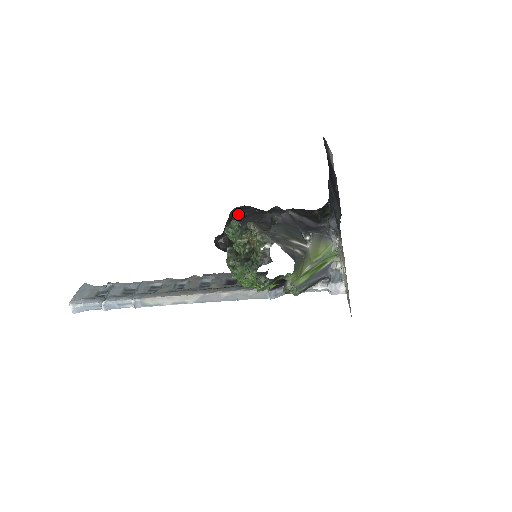
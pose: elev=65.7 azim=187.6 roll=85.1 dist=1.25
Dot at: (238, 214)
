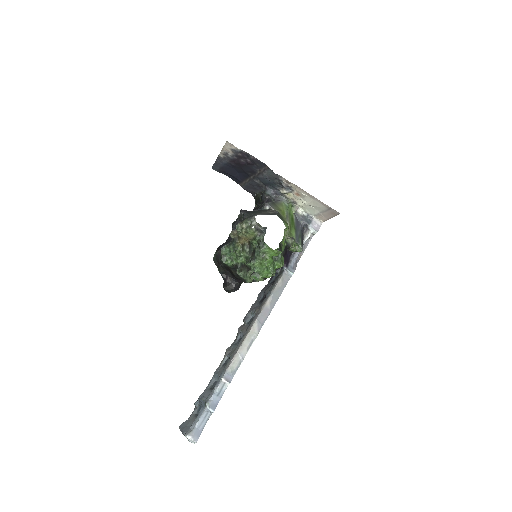
Dot at: (219, 254)
